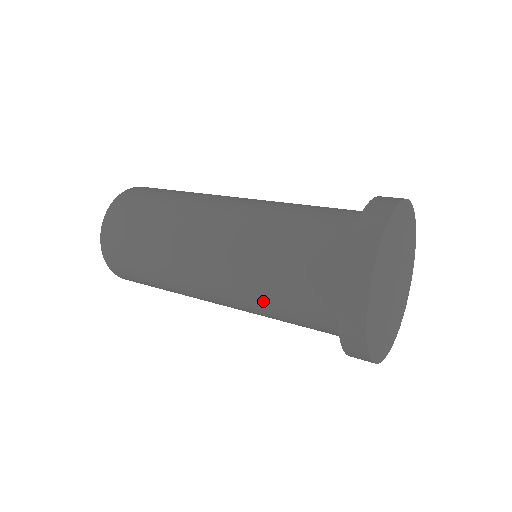
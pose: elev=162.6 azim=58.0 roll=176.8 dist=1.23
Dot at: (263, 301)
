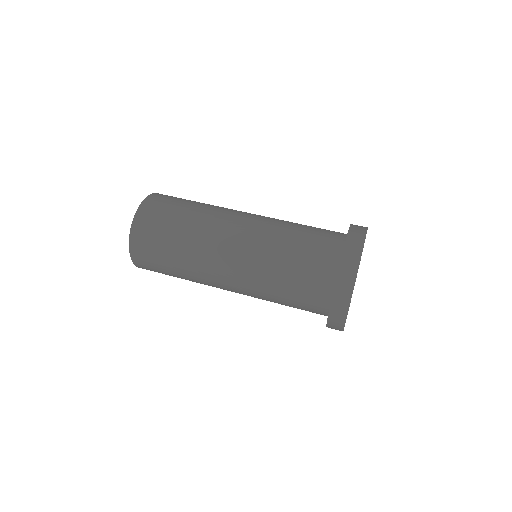
Dot at: (272, 292)
